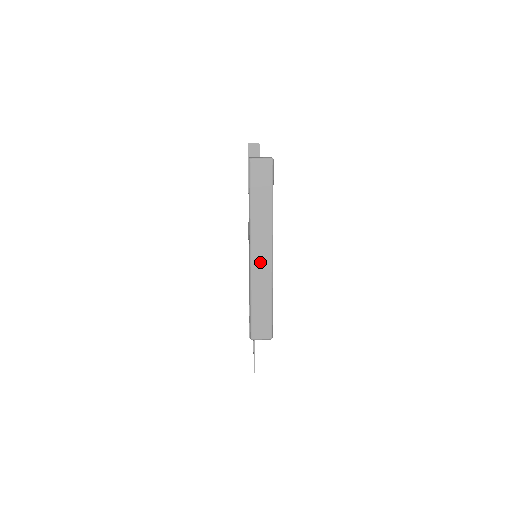
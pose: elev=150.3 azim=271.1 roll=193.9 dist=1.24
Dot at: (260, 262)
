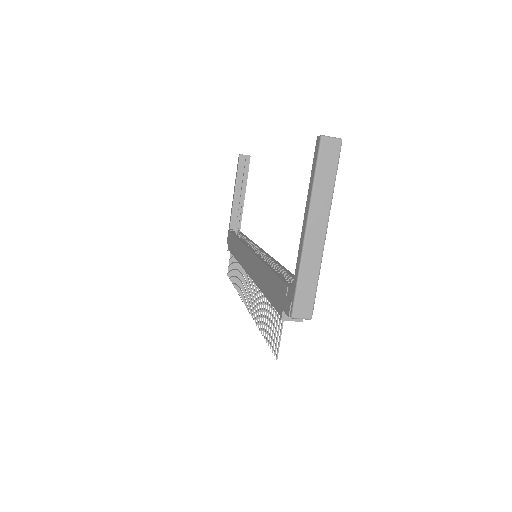
Dot at: (314, 239)
